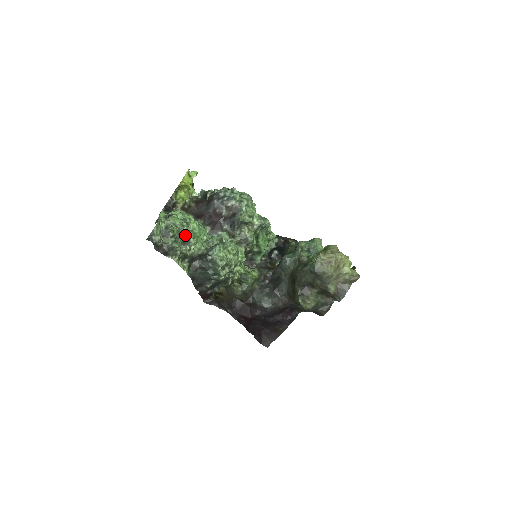
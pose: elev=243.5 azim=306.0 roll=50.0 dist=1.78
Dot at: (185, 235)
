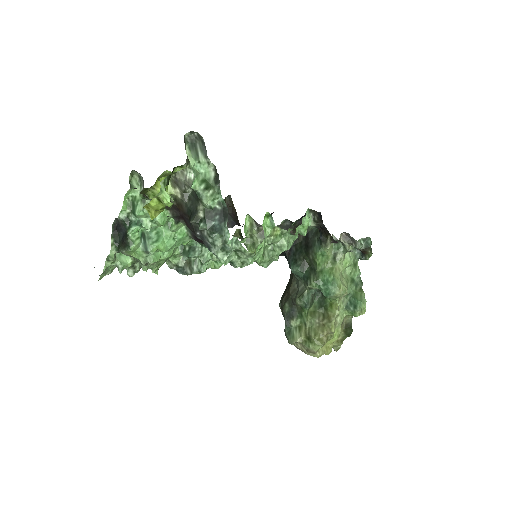
Dot at: occluded
